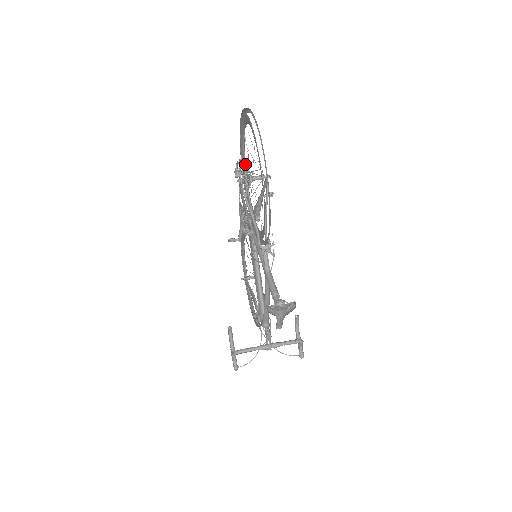
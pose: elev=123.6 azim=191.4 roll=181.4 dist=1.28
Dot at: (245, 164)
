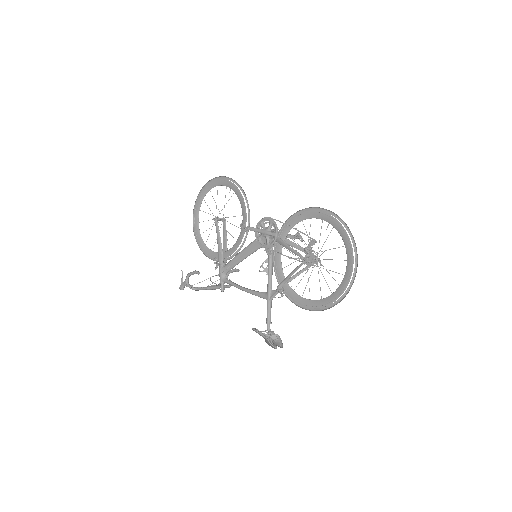
Dot at: occluded
